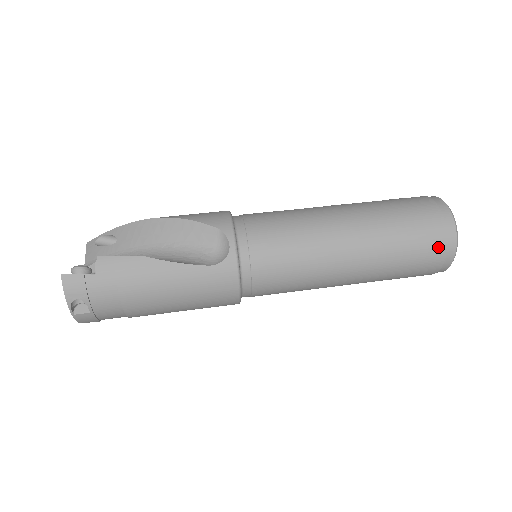
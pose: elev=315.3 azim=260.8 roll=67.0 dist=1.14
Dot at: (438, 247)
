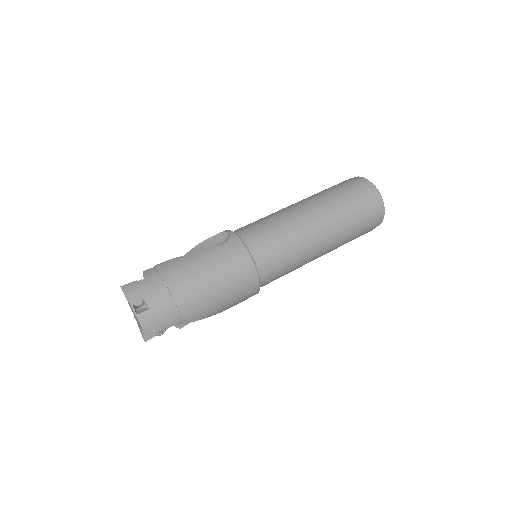
Dot at: (362, 188)
